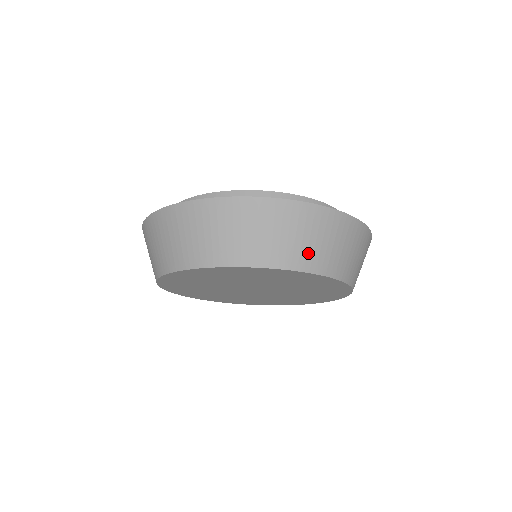
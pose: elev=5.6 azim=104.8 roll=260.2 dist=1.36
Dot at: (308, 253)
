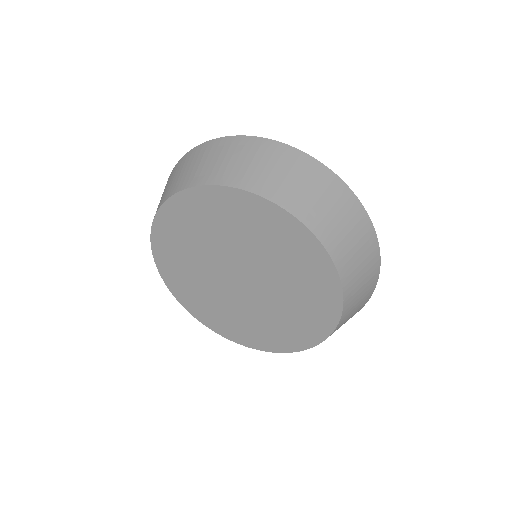
Dot at: (247, 174)
